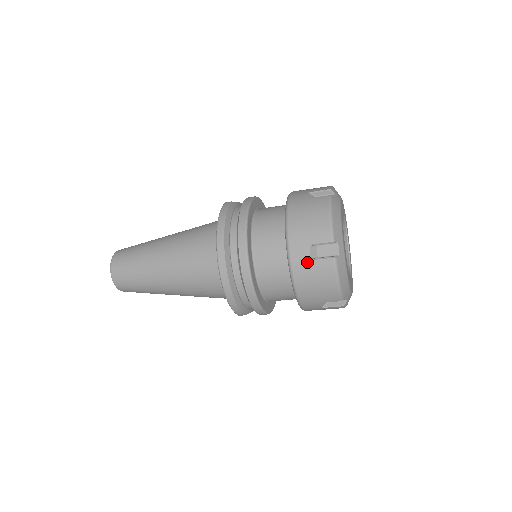
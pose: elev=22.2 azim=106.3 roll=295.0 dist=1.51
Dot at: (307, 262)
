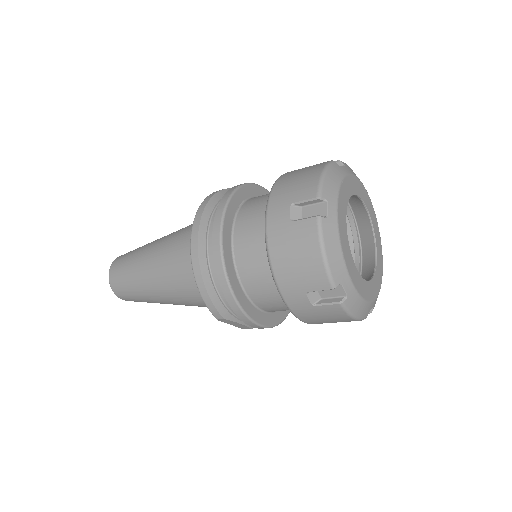
Dot at: (285, 225)
